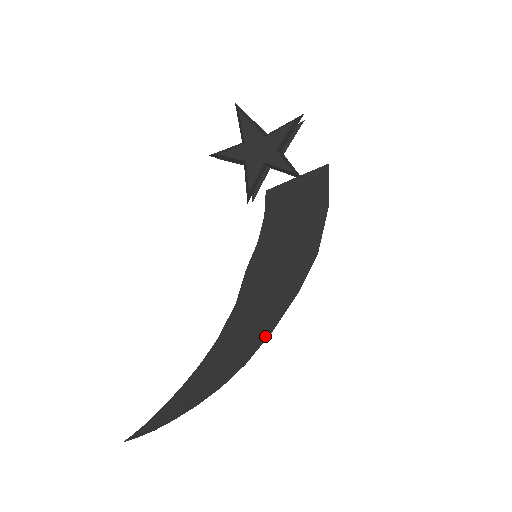
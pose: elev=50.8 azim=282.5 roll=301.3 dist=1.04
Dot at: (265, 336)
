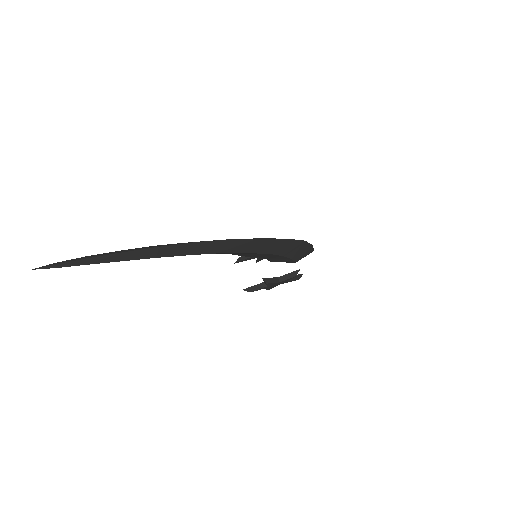
Dot at: (252, 239)
